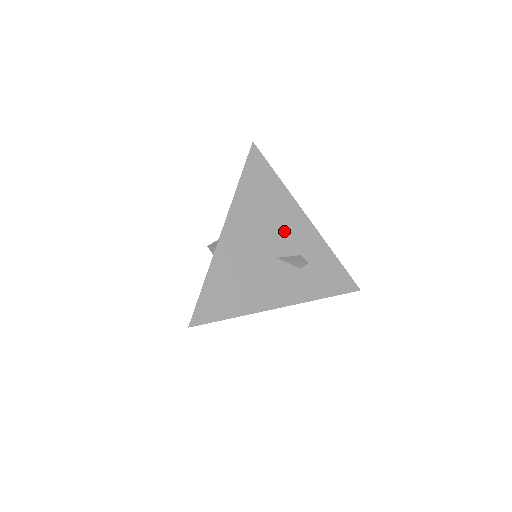
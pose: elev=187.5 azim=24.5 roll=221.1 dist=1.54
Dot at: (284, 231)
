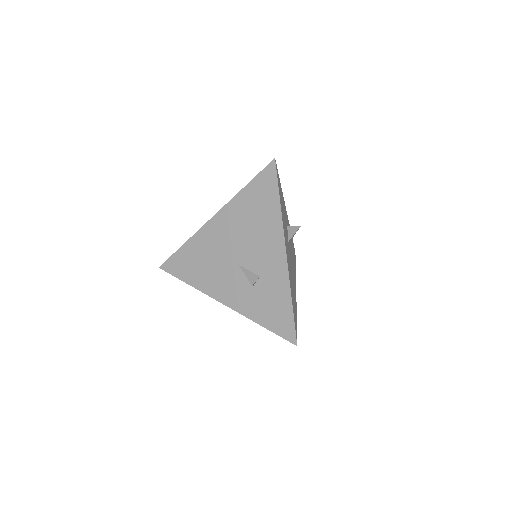
Dot at: (258, 248)
